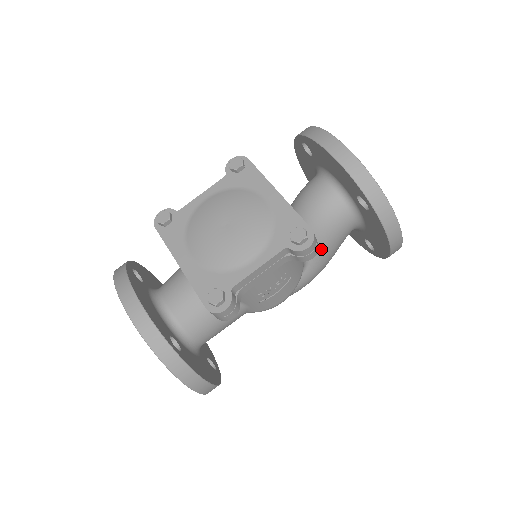
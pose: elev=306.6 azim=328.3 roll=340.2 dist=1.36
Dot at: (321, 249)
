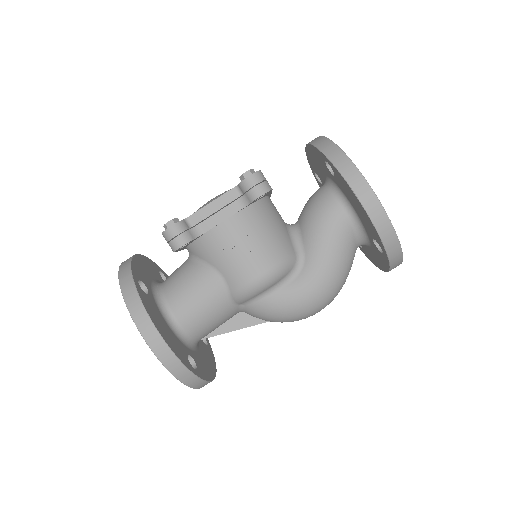
Dot at: (314, 241)
